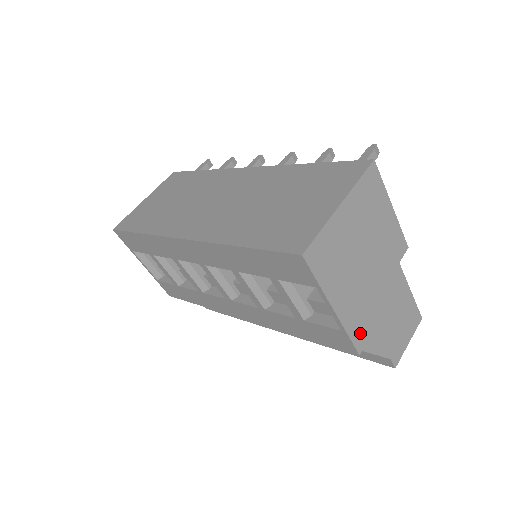
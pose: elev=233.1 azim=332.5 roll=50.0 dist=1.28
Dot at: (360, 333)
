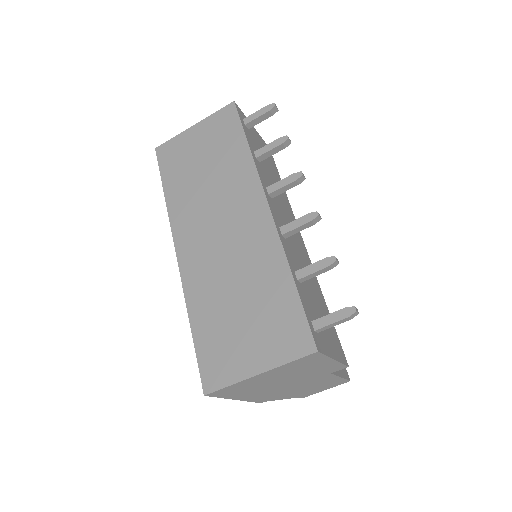
Dot at: (265, 399)
